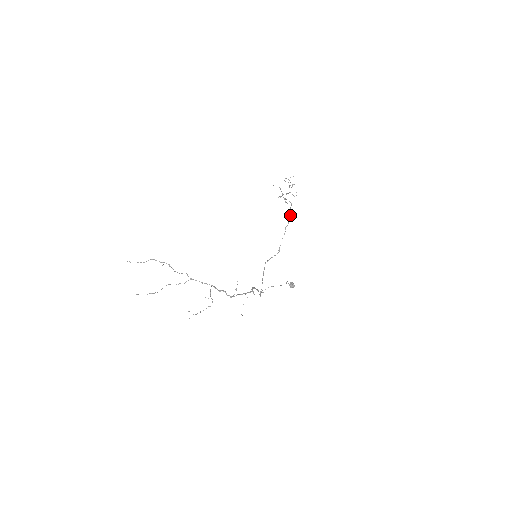
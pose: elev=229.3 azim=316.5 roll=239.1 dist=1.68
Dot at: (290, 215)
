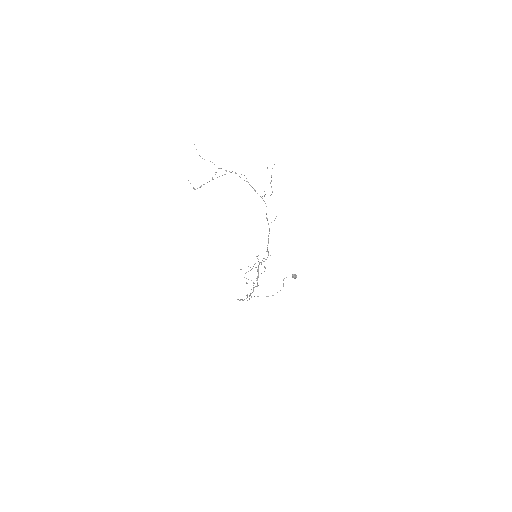
Dot at: occluded
